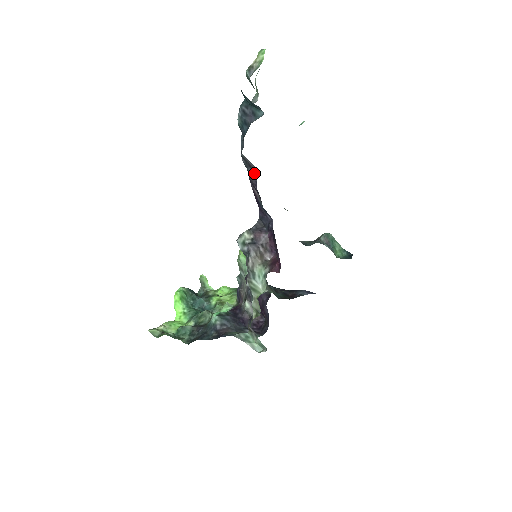
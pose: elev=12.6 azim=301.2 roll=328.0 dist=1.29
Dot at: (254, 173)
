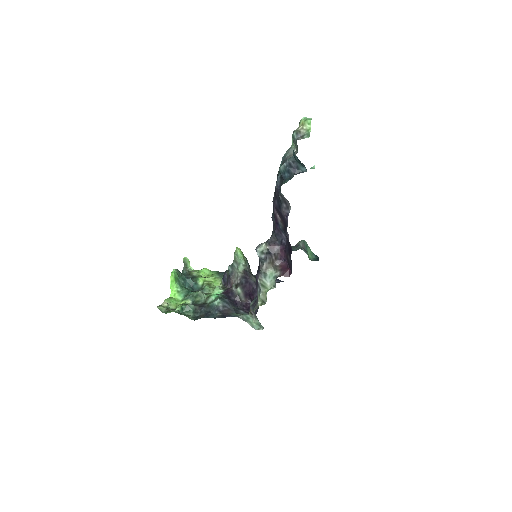
Dot at: (288, 208)
